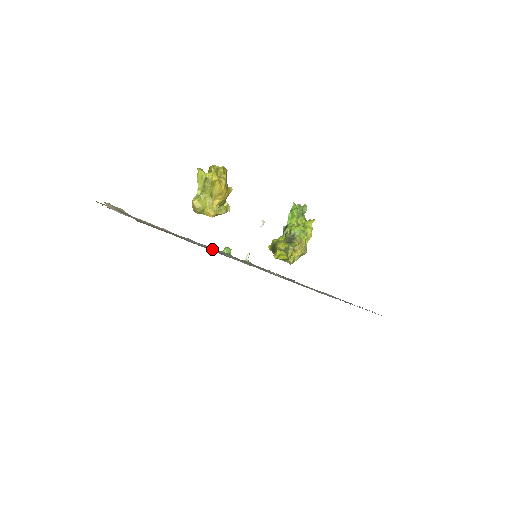
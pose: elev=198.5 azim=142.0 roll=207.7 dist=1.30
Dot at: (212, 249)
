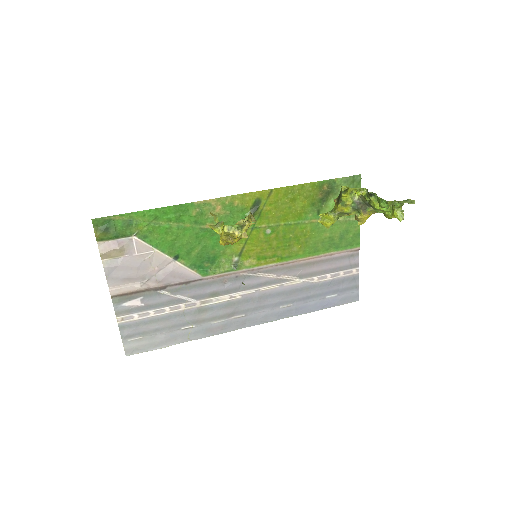
Dot at: (148, 335)
